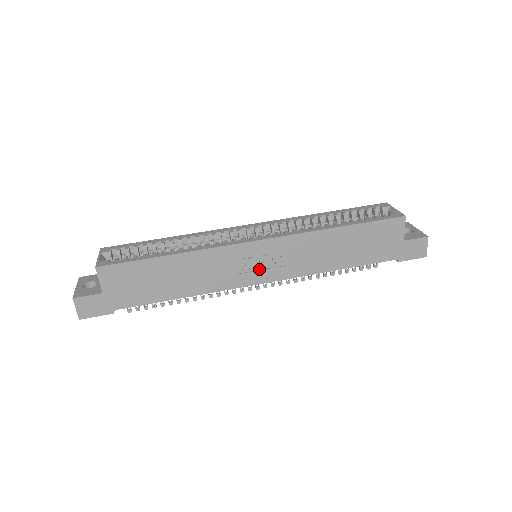
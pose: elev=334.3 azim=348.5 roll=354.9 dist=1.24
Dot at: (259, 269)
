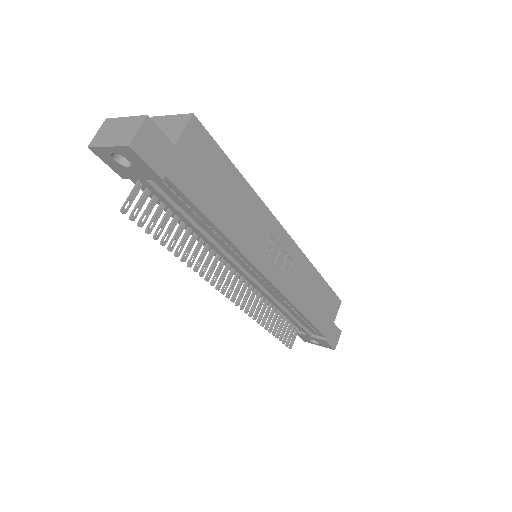
Dot at: (273, 262)
